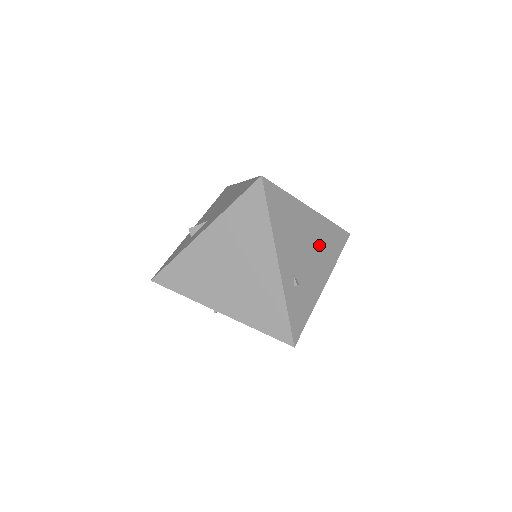
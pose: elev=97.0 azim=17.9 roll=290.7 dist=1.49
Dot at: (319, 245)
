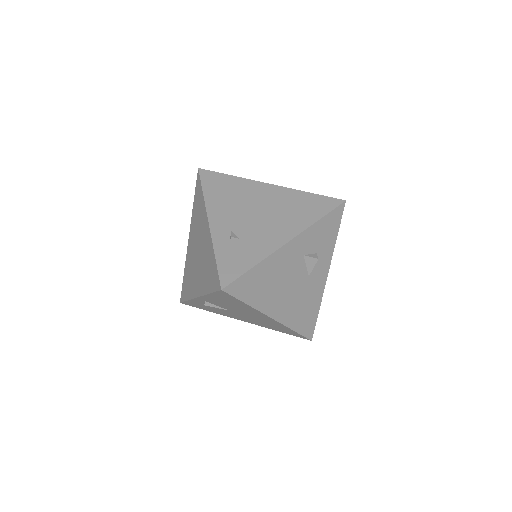
Dot at: (280, 210)
